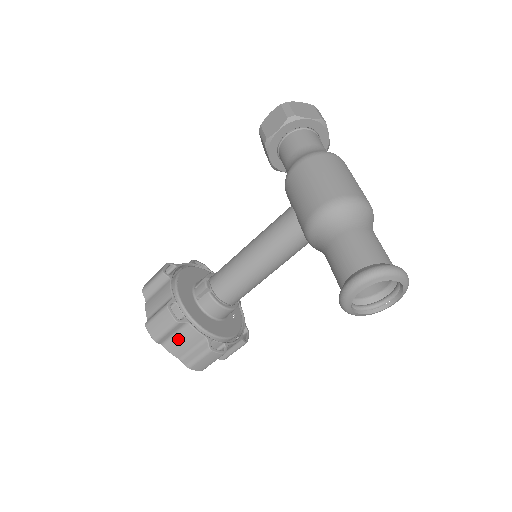
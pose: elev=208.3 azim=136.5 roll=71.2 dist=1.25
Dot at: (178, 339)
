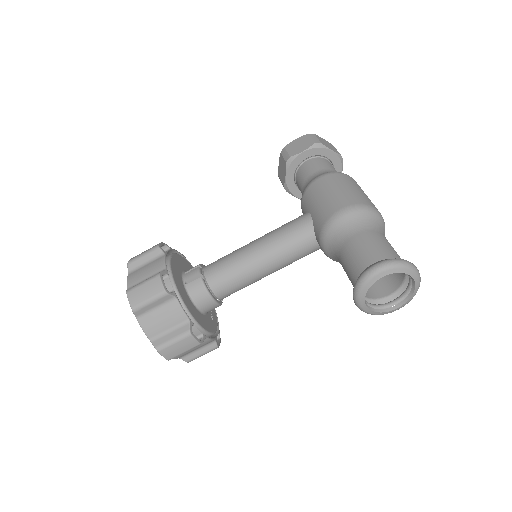
Dot at: (158, 315)
